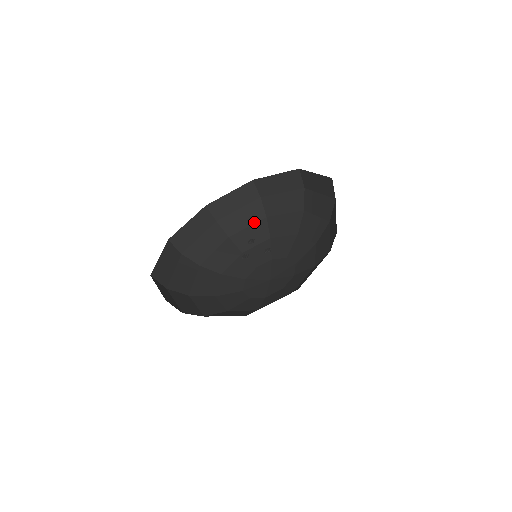
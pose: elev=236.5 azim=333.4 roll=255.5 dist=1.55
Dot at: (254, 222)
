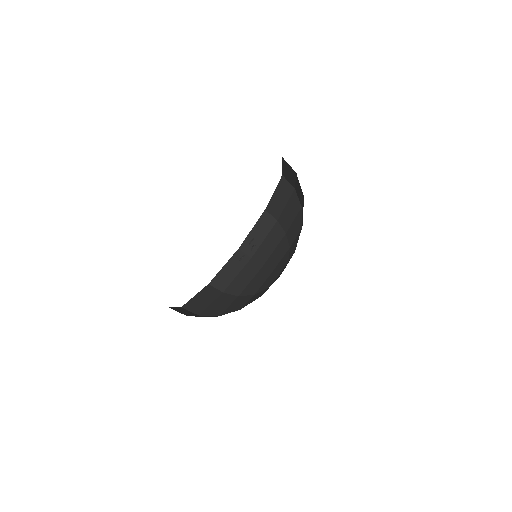
Dot at: (278, 243)
